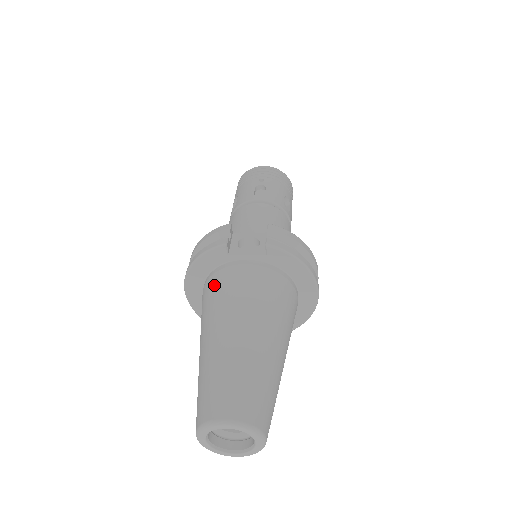
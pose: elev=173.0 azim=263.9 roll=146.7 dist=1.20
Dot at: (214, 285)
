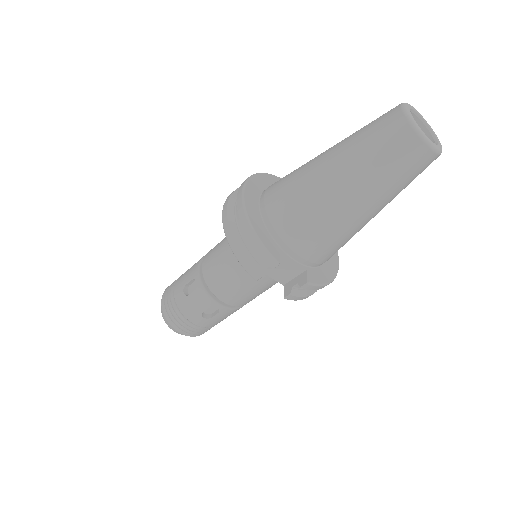
Dot at: occluded
